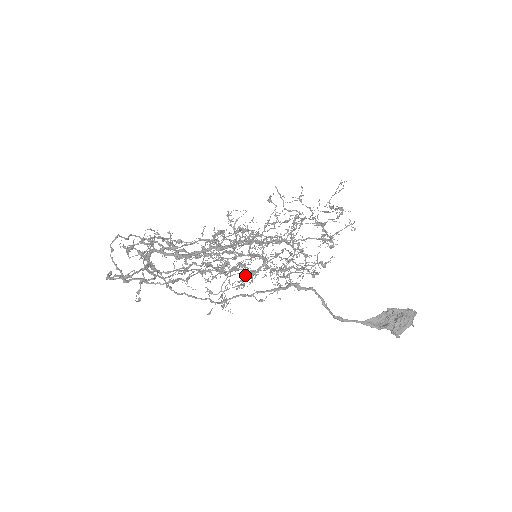
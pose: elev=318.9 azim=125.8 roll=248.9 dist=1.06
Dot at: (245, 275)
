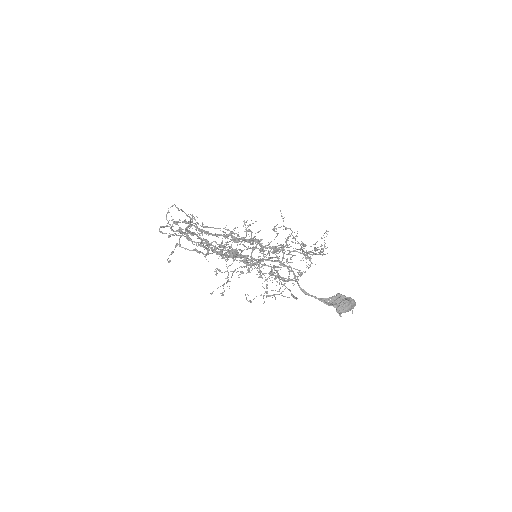
Dot at: (246, 263)
